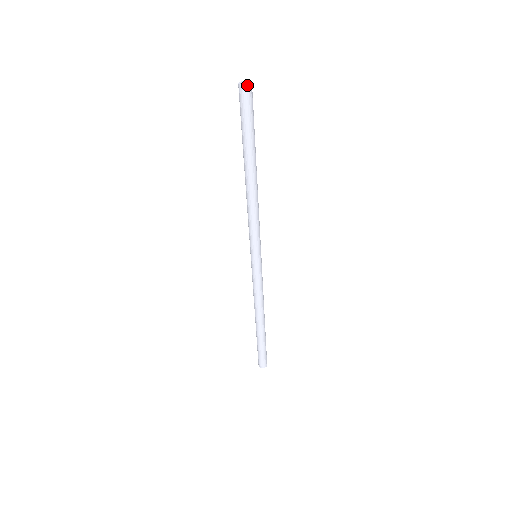
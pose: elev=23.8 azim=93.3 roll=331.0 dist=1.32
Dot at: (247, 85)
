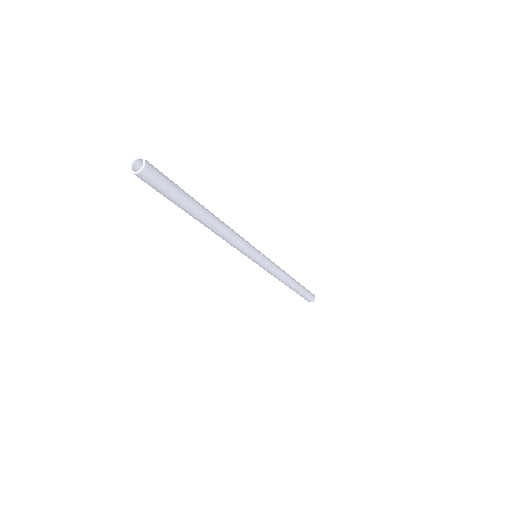
Dot at: (139, 172)
